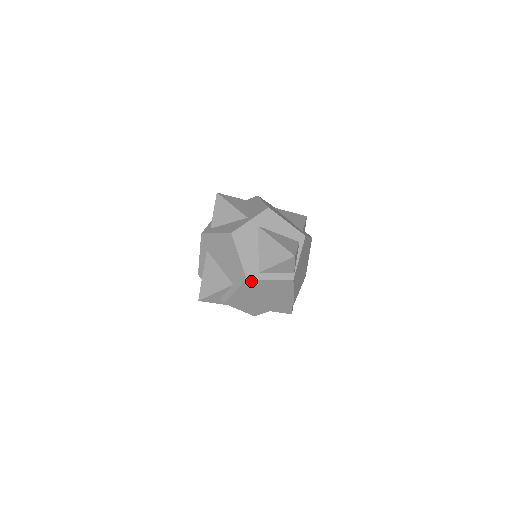
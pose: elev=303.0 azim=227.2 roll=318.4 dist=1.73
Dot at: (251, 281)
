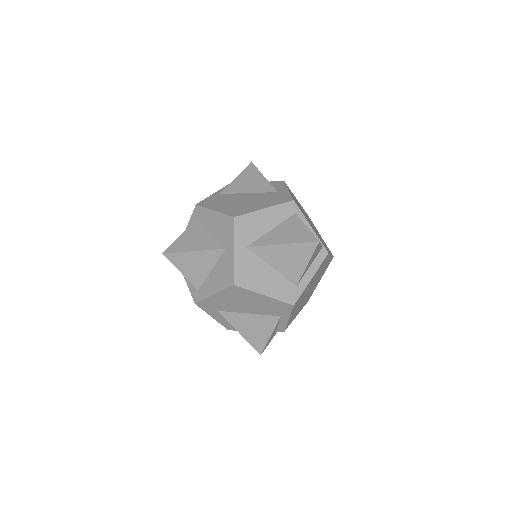
Dot at: (297, 300)
